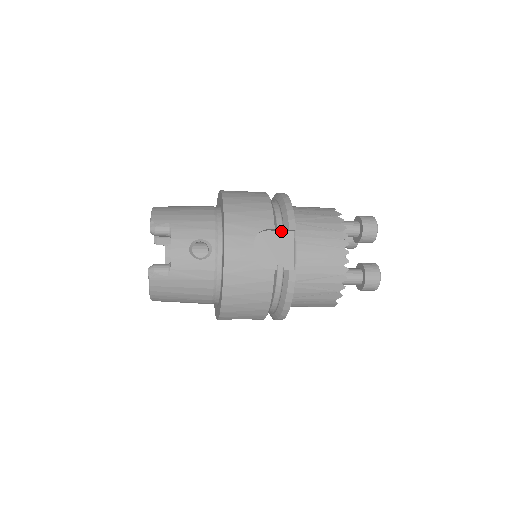
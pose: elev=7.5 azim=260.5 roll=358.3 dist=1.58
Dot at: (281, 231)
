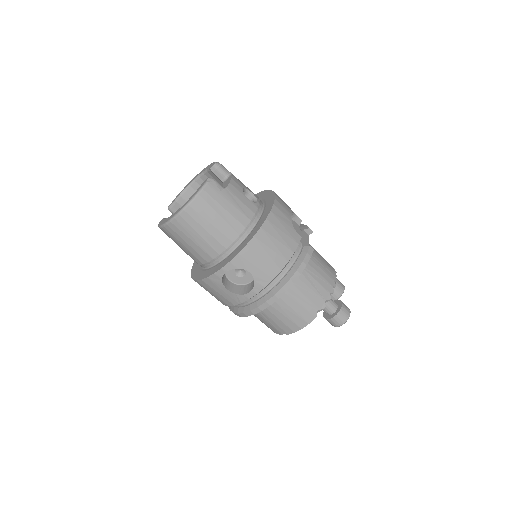
Dot at: (301, 229)
